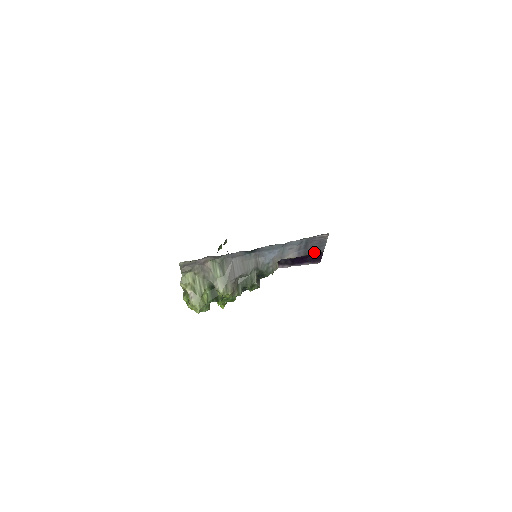
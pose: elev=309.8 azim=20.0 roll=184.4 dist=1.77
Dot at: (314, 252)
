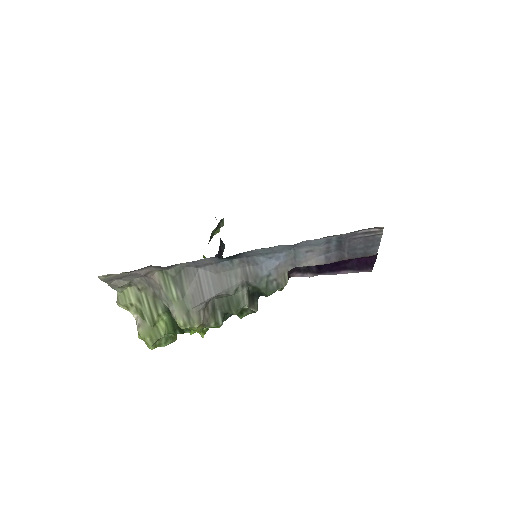
Dot at: (357, 256)
